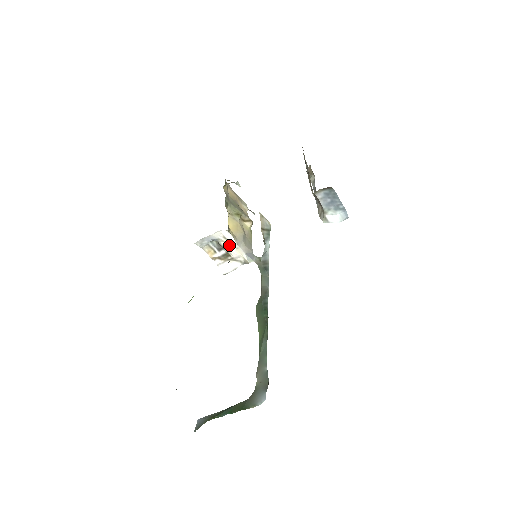
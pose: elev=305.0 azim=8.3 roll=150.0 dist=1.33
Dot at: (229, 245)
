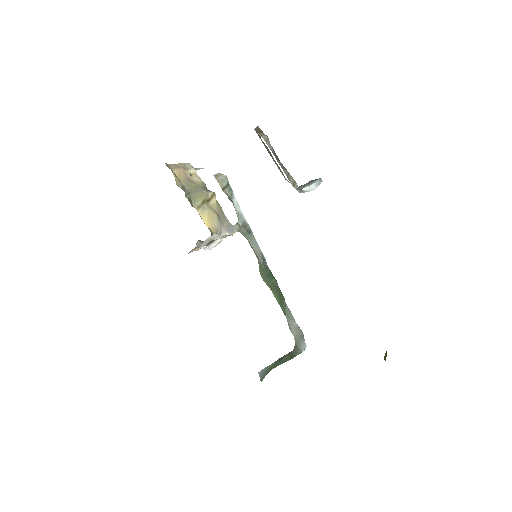
Dot at: (214, 239)
